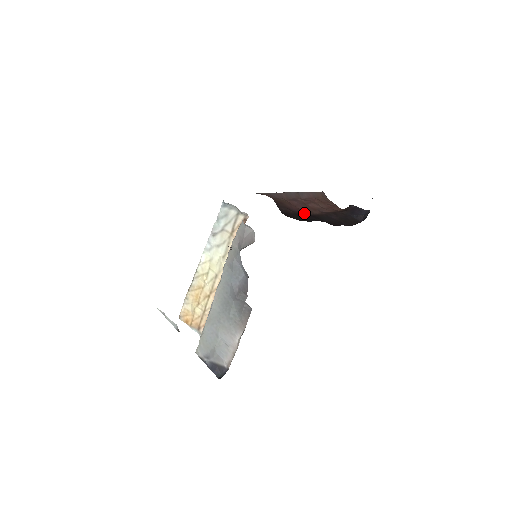
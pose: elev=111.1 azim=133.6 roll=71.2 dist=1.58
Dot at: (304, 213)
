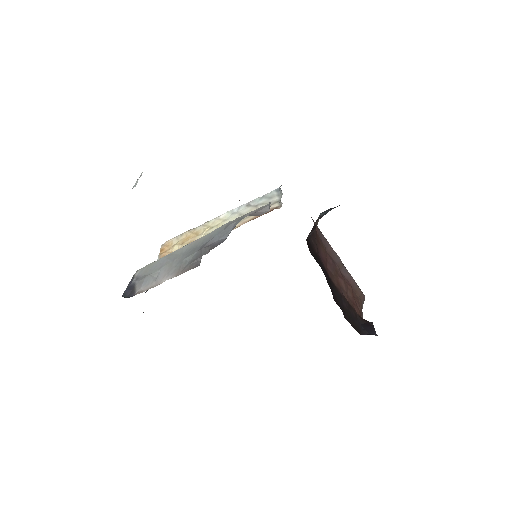
Dot at: (325, 268)
